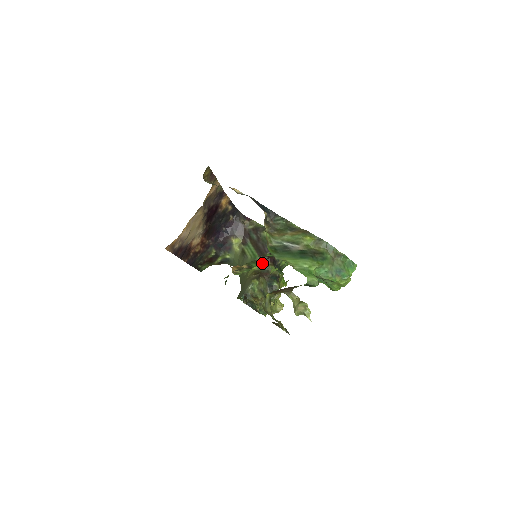
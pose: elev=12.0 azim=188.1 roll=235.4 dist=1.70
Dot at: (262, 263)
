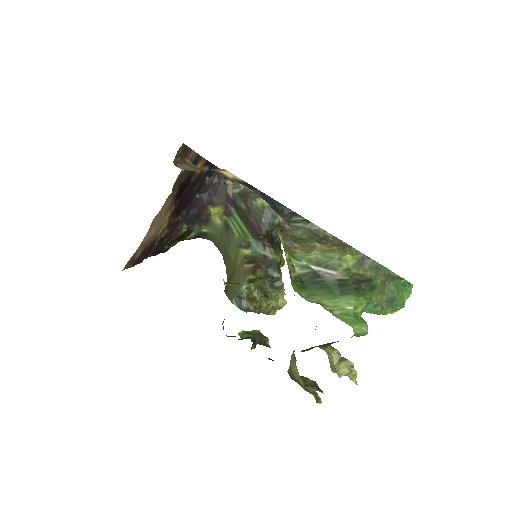
Dot at: (256, 245)
